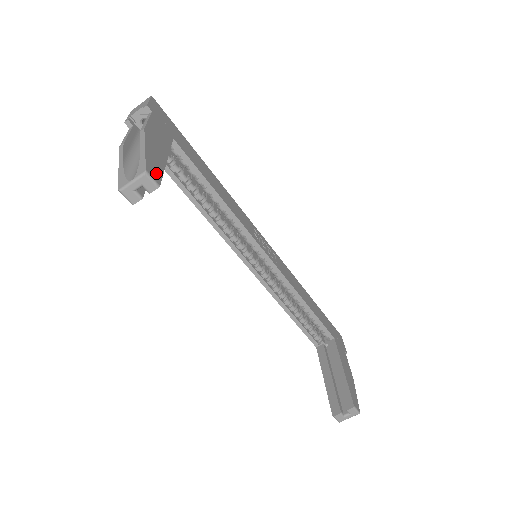
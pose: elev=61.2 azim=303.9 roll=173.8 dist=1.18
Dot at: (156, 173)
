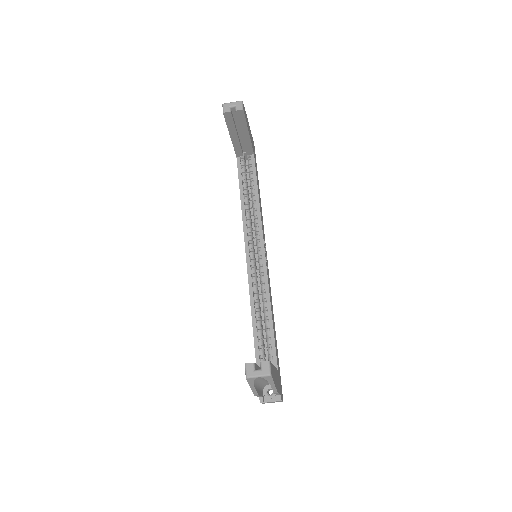
Dot at: (244, 112)
